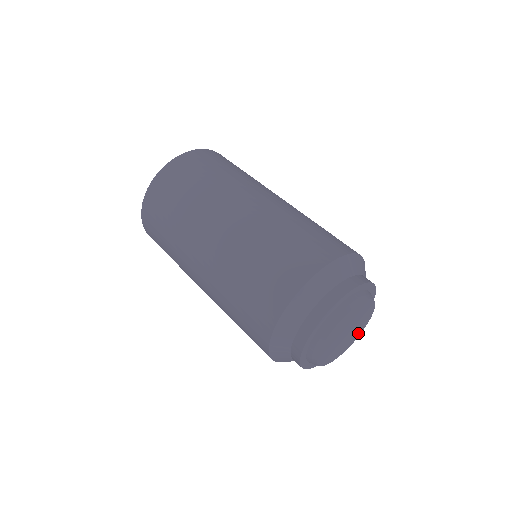
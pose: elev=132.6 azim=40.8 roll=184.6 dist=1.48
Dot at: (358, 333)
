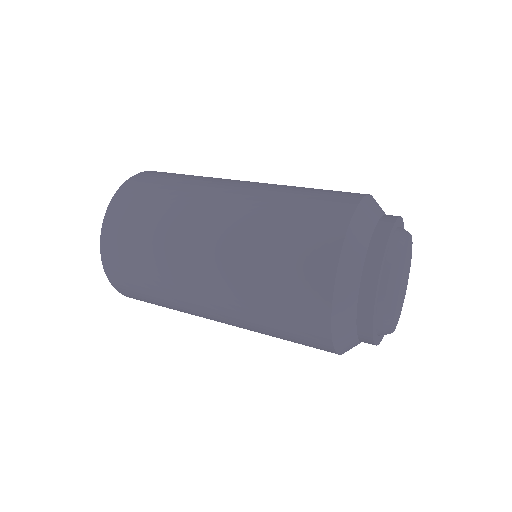
Dot at: (404, 294)
